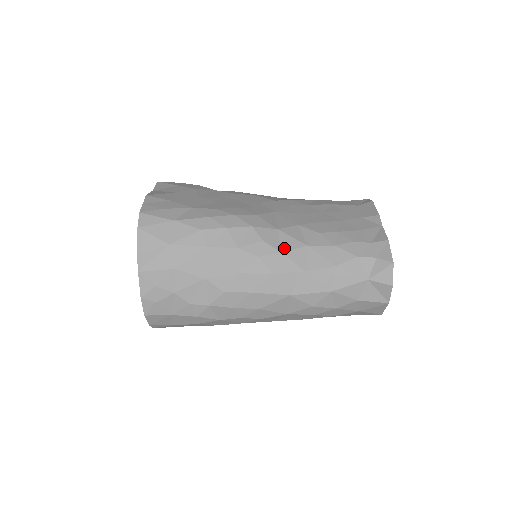
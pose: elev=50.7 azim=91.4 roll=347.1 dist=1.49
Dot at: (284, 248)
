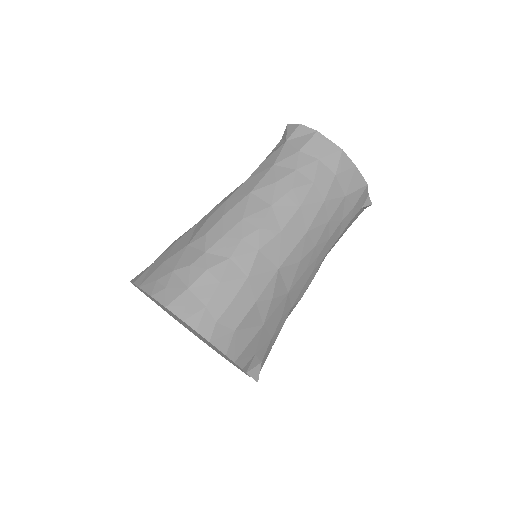
Dot at: occluded
